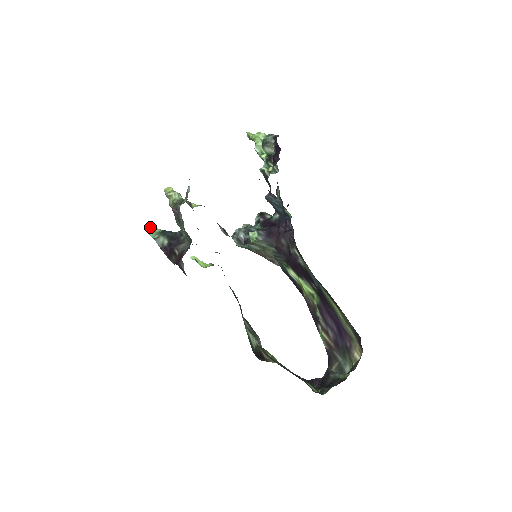
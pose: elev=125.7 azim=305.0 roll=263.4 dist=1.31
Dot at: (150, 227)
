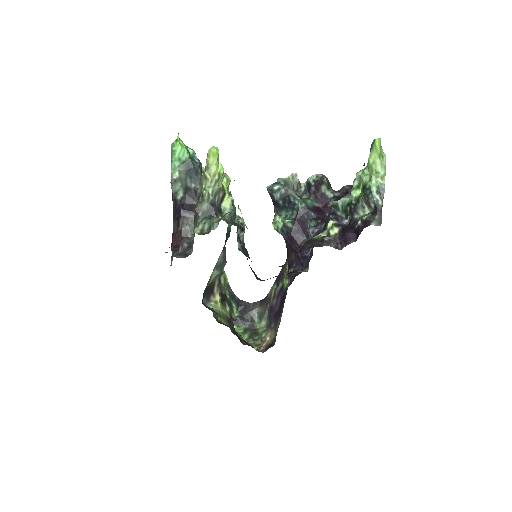
Dot at: (178, 150)
